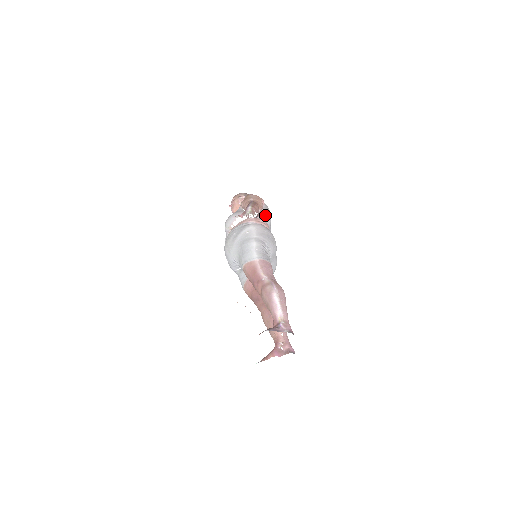
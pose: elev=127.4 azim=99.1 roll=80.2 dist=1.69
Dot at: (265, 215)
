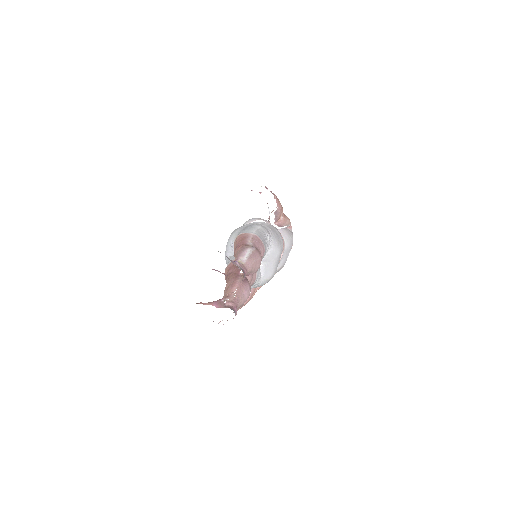
Dot at: (286, 233)
